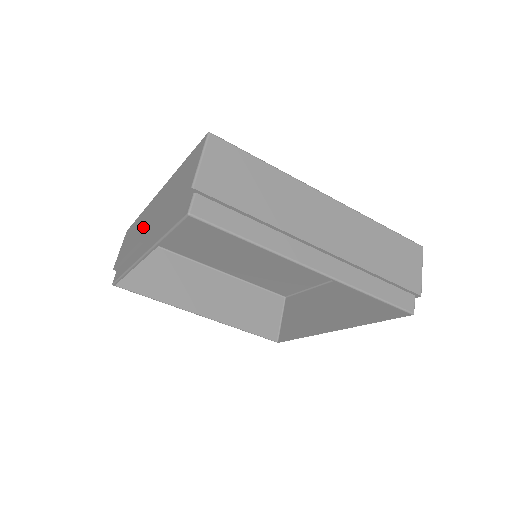
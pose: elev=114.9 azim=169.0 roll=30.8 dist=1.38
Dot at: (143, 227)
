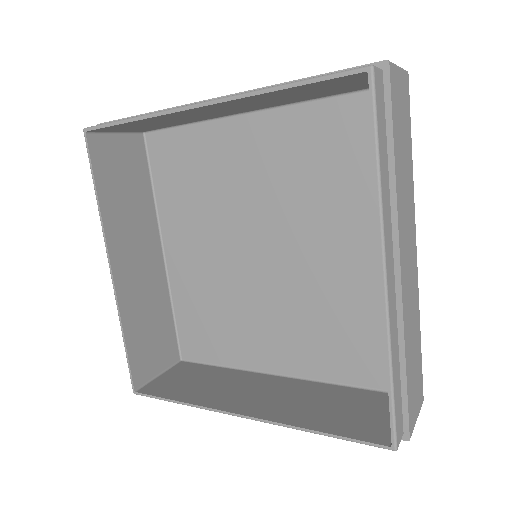
Dot at: occluded
